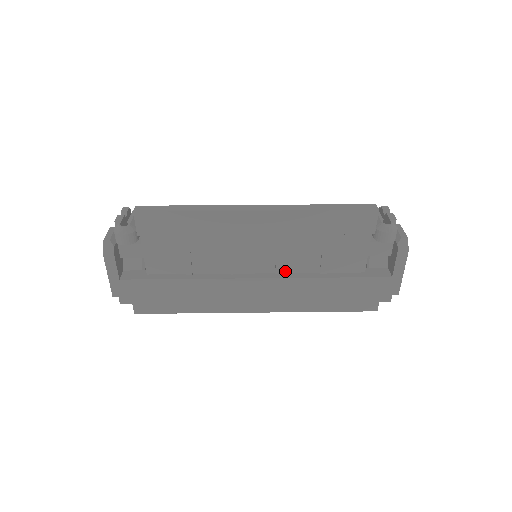
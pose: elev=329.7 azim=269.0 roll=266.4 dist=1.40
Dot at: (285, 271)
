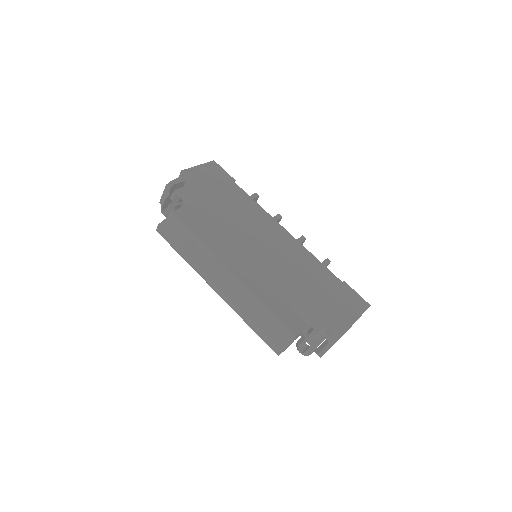
Dot at: occluded
